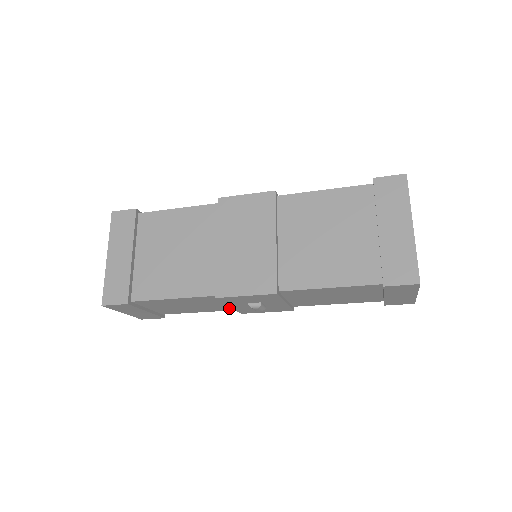
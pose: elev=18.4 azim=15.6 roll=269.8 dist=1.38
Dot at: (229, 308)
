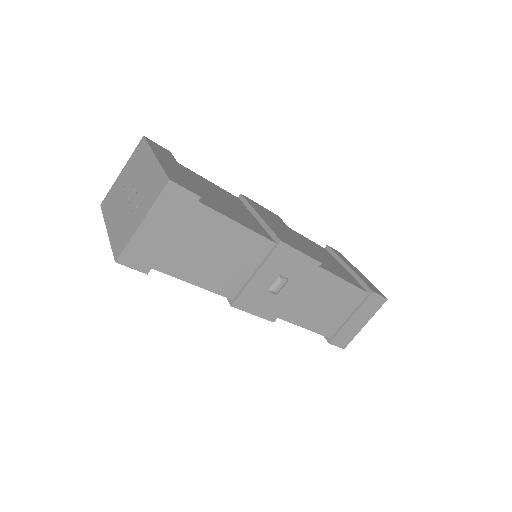
Dot at: (232, 288)
